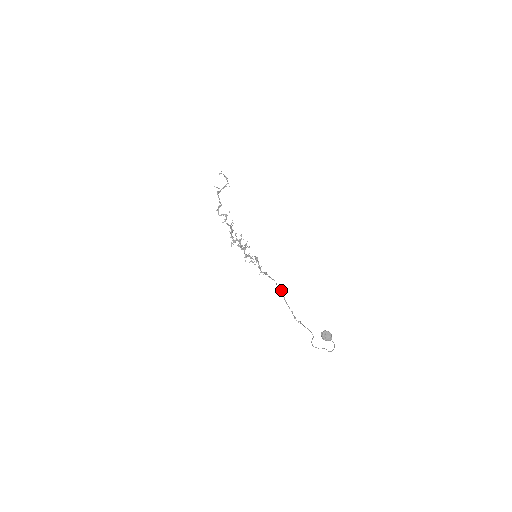
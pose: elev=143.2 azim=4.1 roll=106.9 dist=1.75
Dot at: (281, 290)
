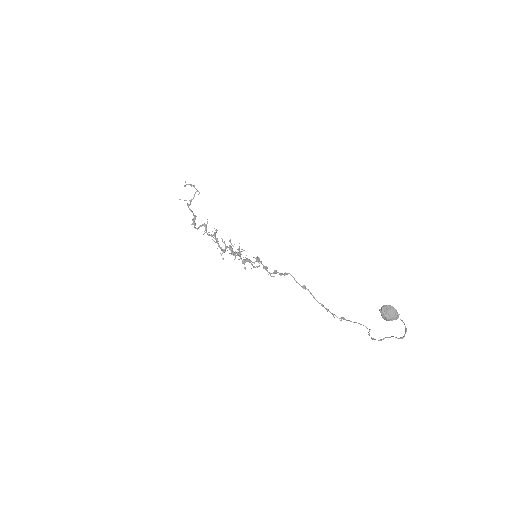
Dot at: (303, 285)
